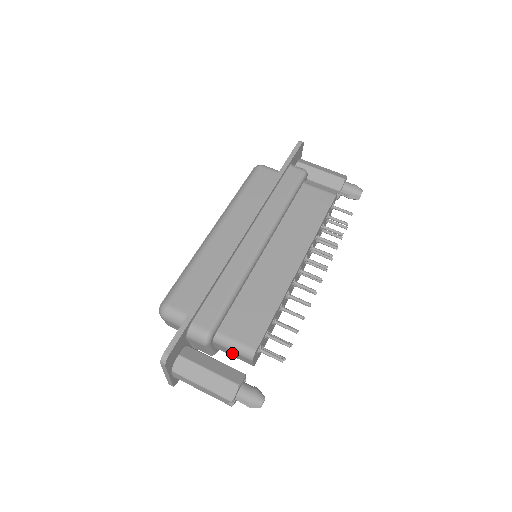
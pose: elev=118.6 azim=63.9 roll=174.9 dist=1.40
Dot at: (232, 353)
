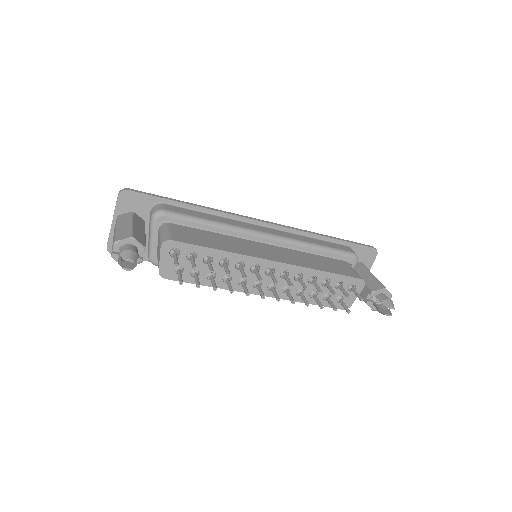
Dot at: occluded
